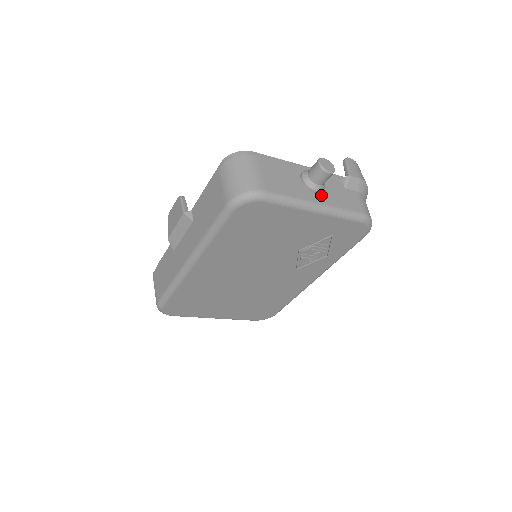
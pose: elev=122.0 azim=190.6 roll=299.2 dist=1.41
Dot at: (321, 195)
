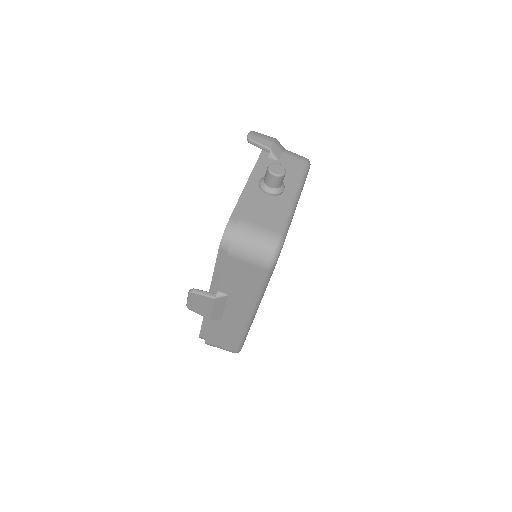
Dot at: (286, 188)
